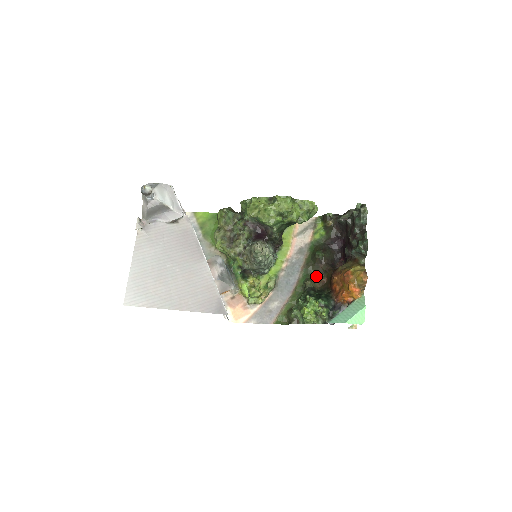
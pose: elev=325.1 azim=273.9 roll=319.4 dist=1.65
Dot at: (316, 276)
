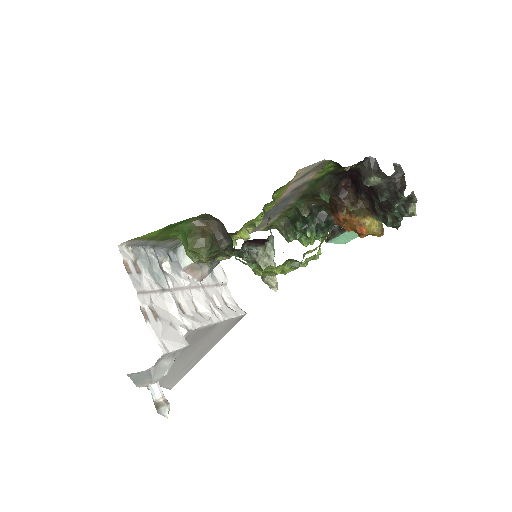
Dot at: (312, 197)
